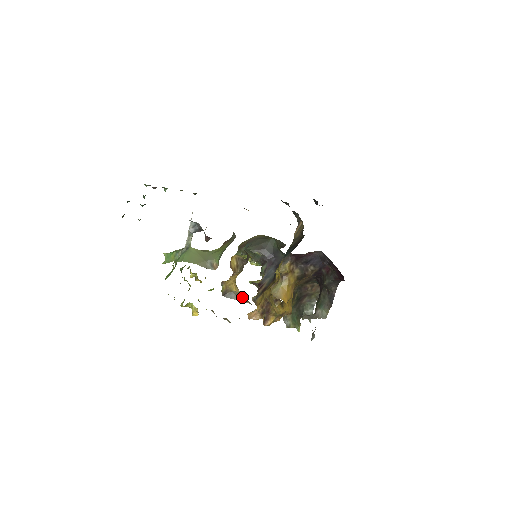
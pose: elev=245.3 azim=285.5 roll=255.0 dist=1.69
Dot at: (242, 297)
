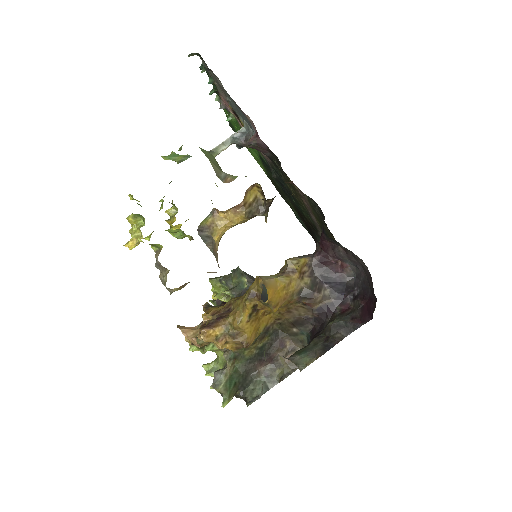
Dot at: (216, 254)
